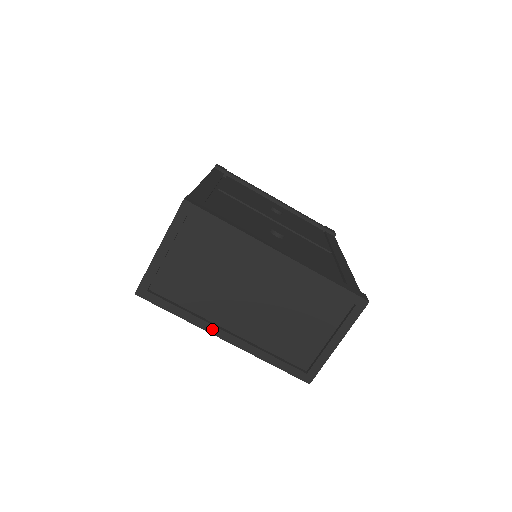
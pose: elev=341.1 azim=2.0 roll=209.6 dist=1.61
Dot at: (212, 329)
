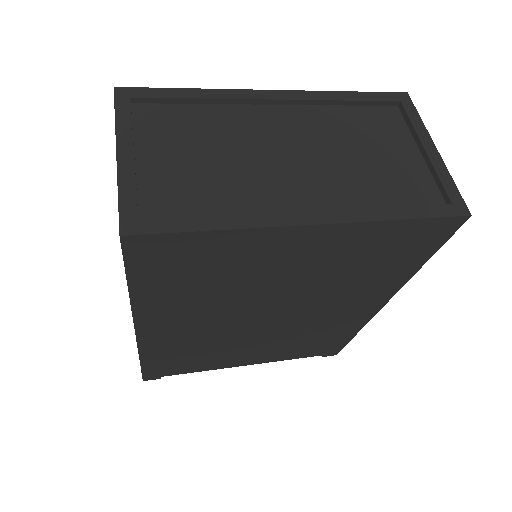
Dot at: (281, 219)
